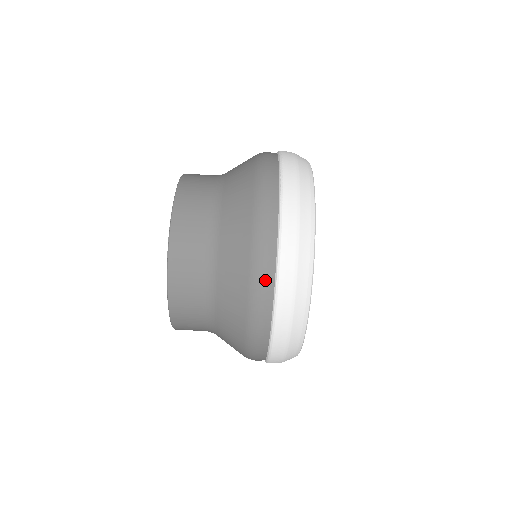
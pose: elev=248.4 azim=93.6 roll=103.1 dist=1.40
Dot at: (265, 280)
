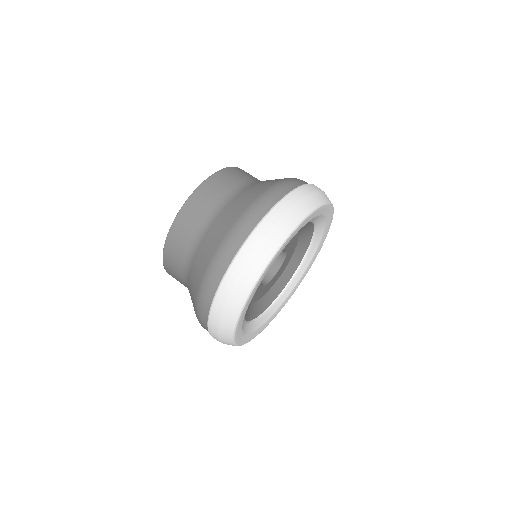
Dot at: (220, 266)
